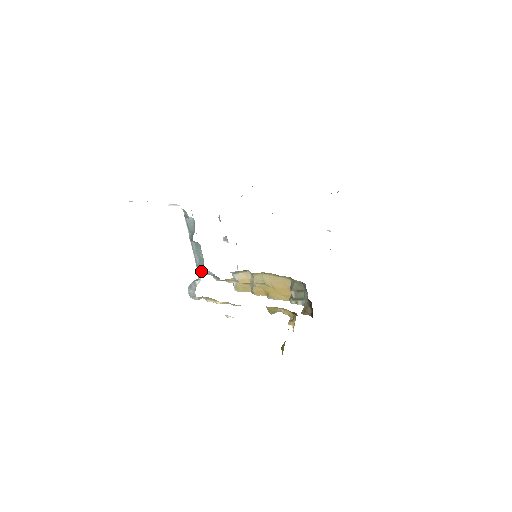
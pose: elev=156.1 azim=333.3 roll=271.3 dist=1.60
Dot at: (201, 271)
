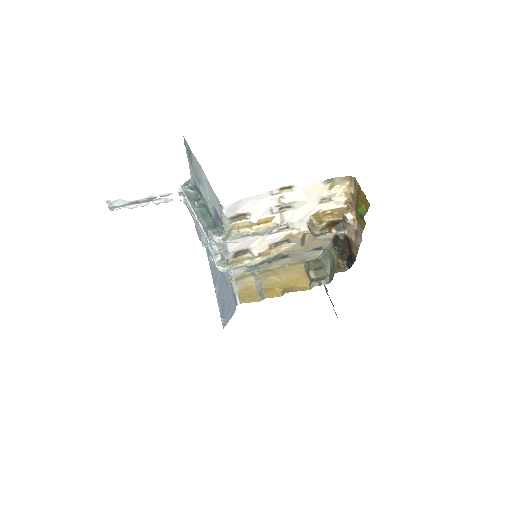
Dot at: occluded
